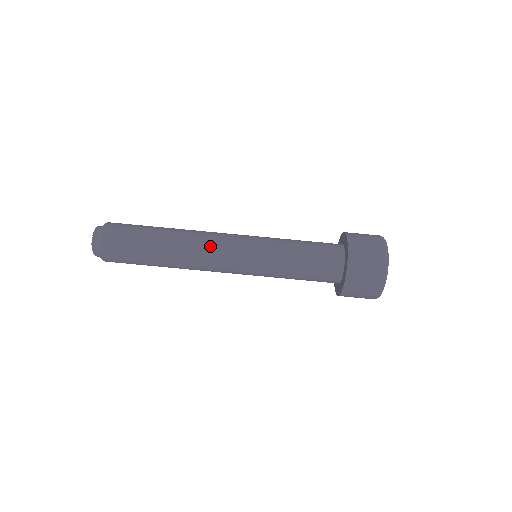
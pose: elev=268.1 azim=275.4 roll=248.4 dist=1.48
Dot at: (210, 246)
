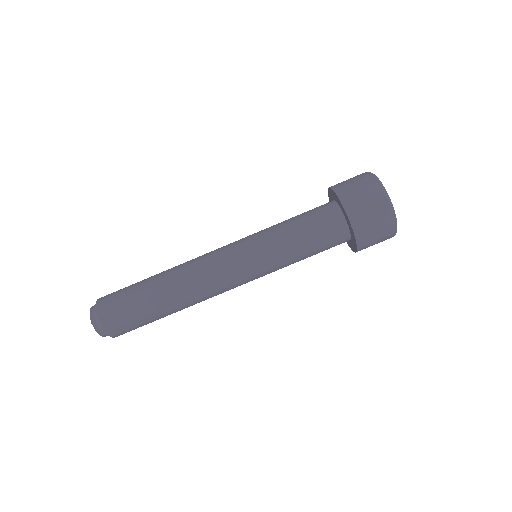
Dot at: (203, 258)
